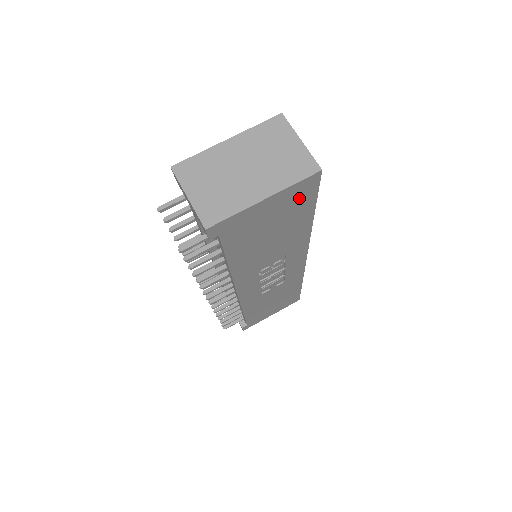
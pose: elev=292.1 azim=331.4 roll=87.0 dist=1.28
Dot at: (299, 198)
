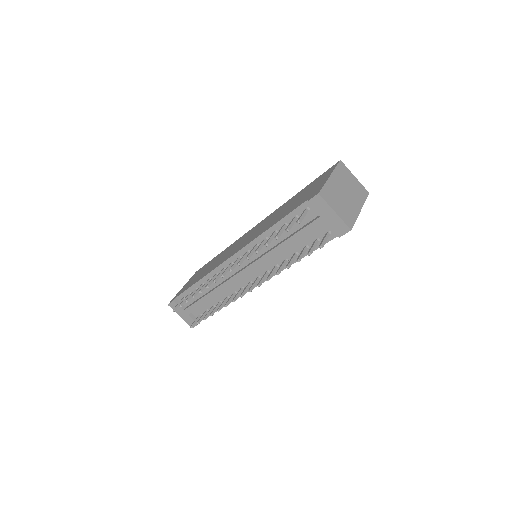
Dot at: occluded
